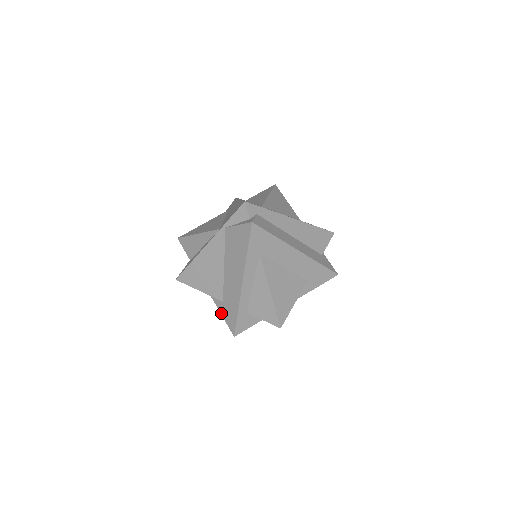
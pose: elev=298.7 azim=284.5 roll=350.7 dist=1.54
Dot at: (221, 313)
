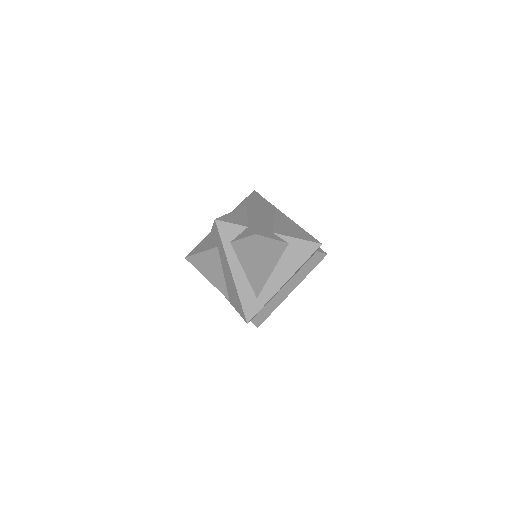
Dot at: occluded
